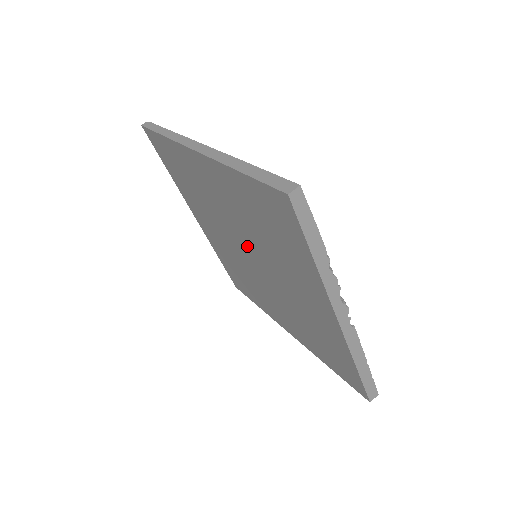
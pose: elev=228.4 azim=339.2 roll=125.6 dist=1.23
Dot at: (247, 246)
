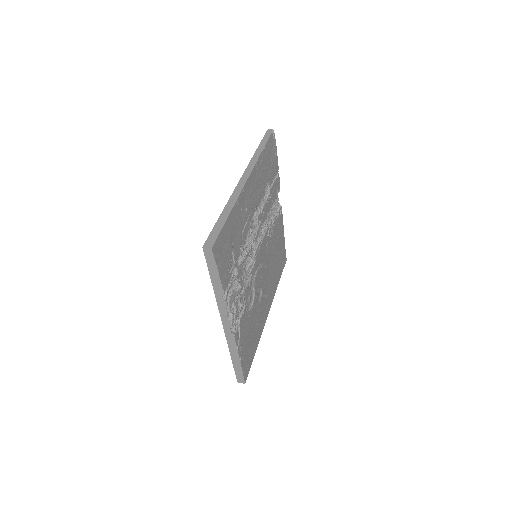
Dot at: occluded
